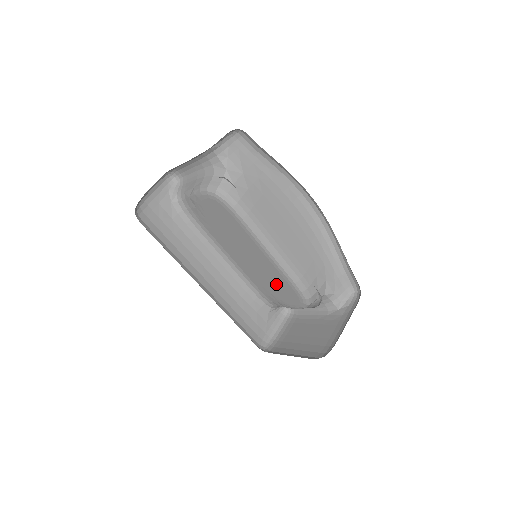
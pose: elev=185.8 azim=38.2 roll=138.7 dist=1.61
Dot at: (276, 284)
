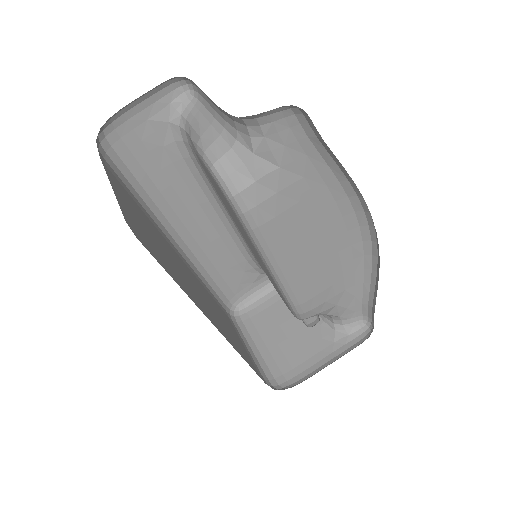
Dot at: occluded
